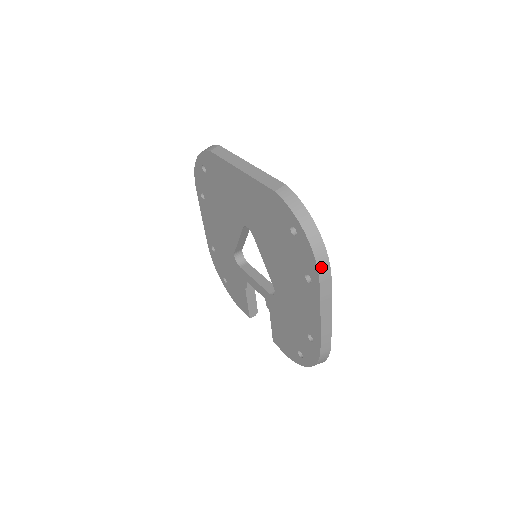
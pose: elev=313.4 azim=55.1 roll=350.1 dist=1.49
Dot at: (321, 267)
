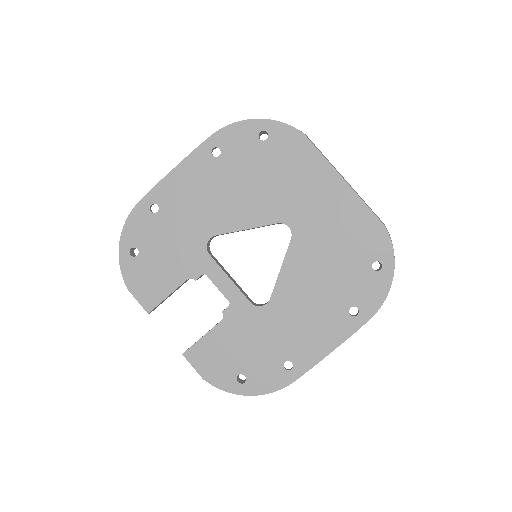
Dot at: occluded
